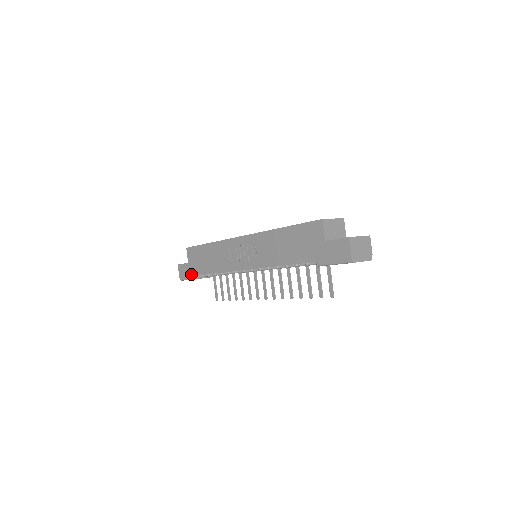
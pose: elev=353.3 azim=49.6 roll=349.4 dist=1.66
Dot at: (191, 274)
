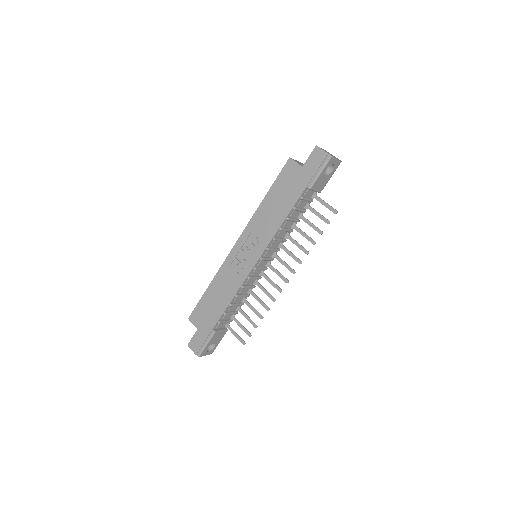
Dot at: (206, 335)
